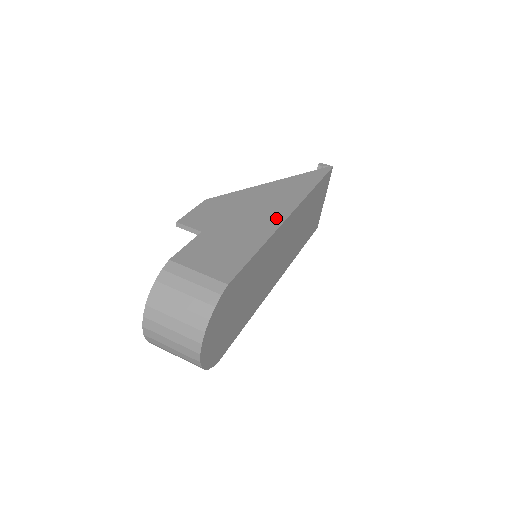
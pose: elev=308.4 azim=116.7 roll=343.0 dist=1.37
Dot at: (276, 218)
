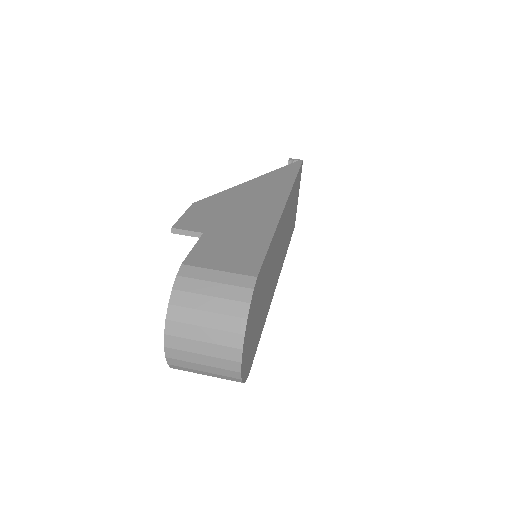
Dot at: (273, 210)
